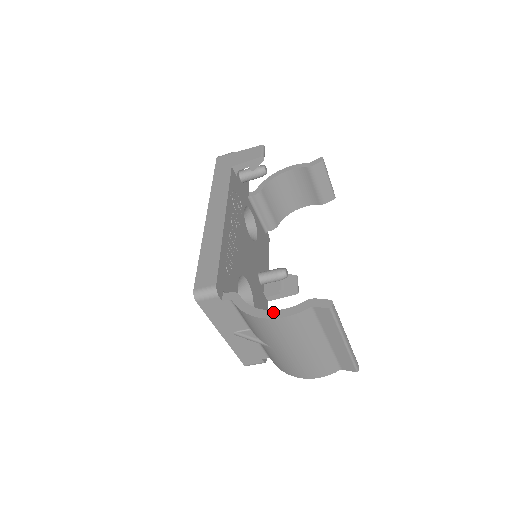
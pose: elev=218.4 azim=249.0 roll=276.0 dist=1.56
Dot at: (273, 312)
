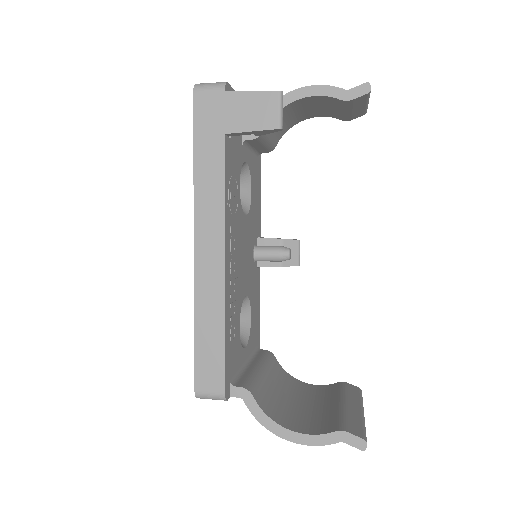
Dot at: (296, 435)
